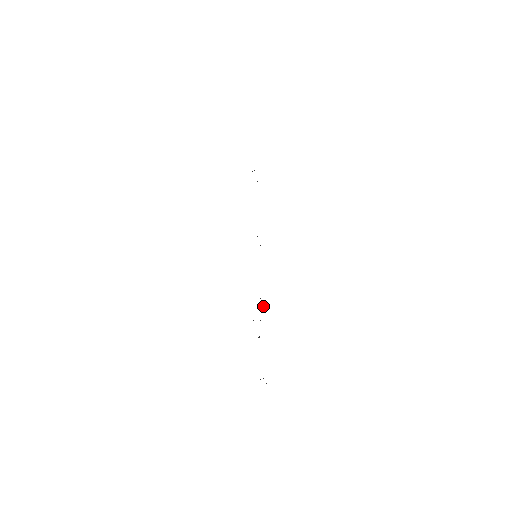
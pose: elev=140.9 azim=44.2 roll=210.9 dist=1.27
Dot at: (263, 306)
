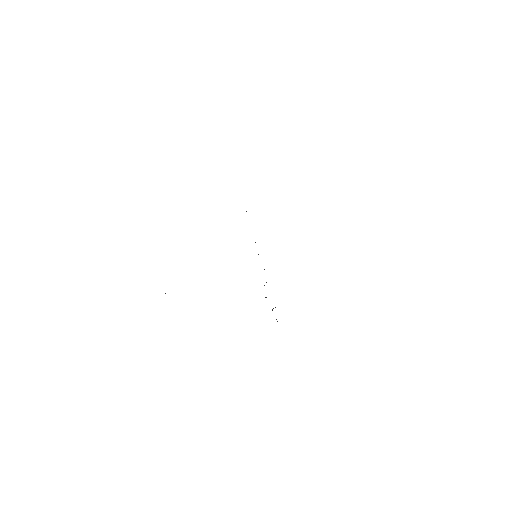
Dot at: occluded
